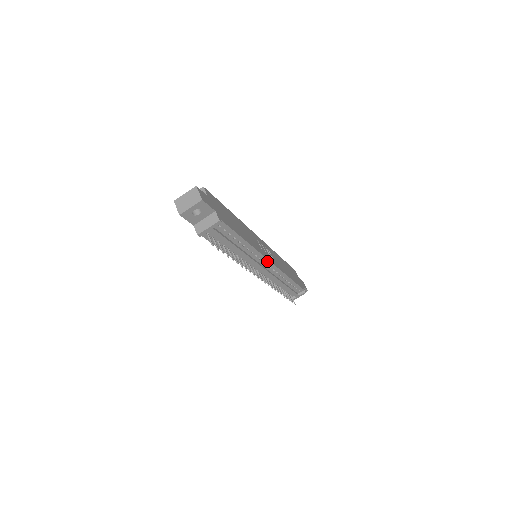
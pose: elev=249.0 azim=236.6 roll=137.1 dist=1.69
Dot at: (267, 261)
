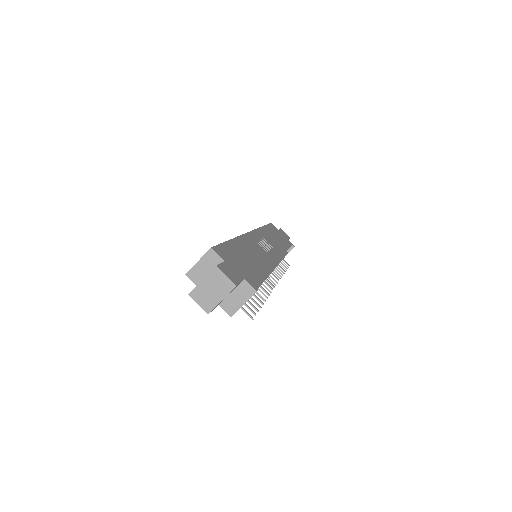
Dot at: occluded
